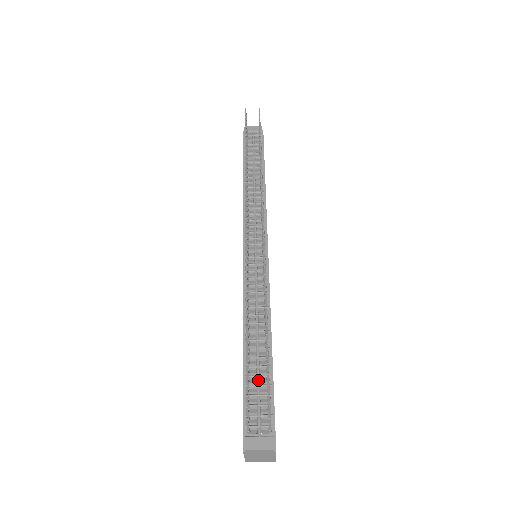
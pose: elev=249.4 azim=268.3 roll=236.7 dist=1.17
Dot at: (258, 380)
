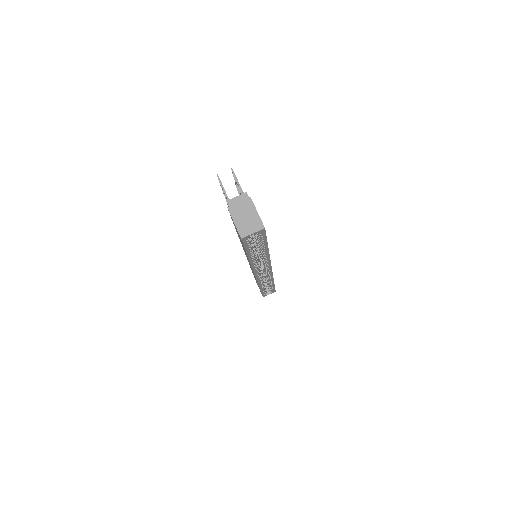
Dot at: occluded
